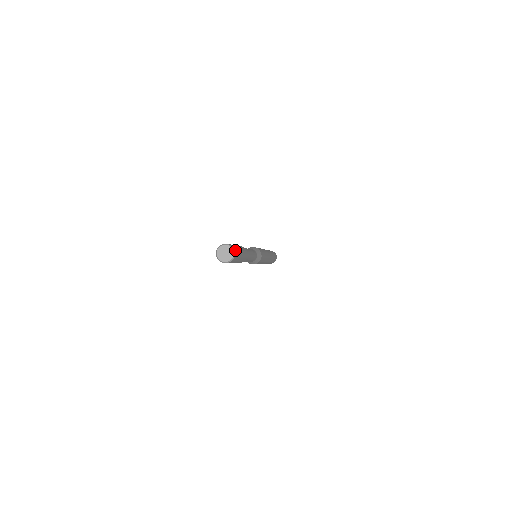
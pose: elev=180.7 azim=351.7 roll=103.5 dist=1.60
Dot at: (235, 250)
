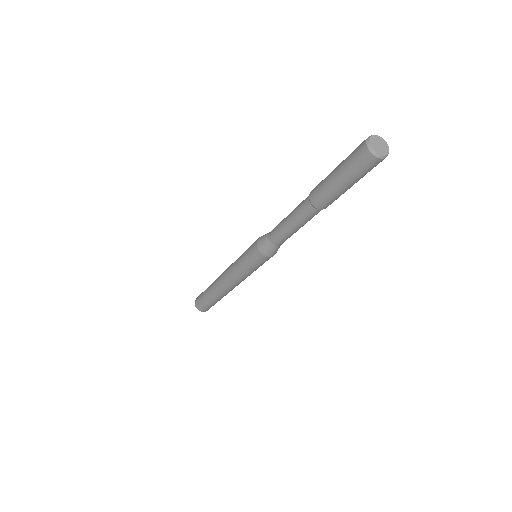
Dot at: occluded
